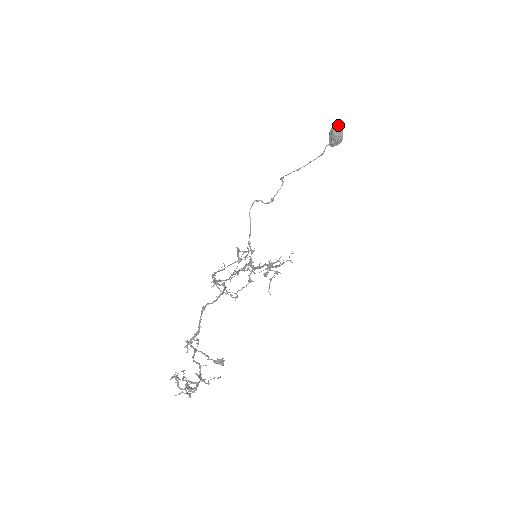
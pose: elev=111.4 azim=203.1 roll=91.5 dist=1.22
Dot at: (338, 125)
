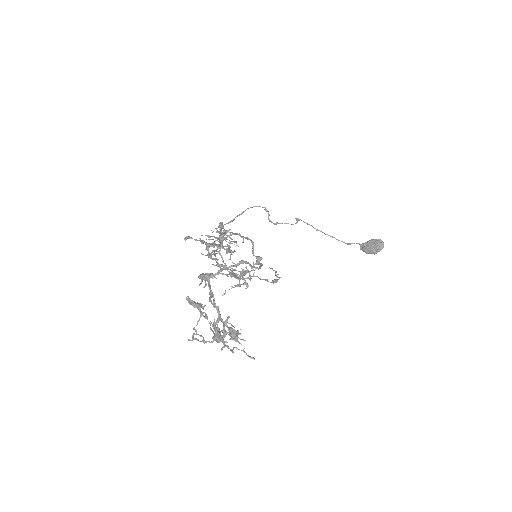
Dot at: occluded
